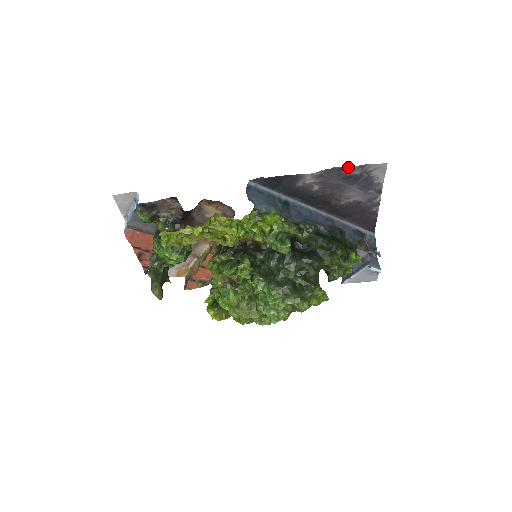
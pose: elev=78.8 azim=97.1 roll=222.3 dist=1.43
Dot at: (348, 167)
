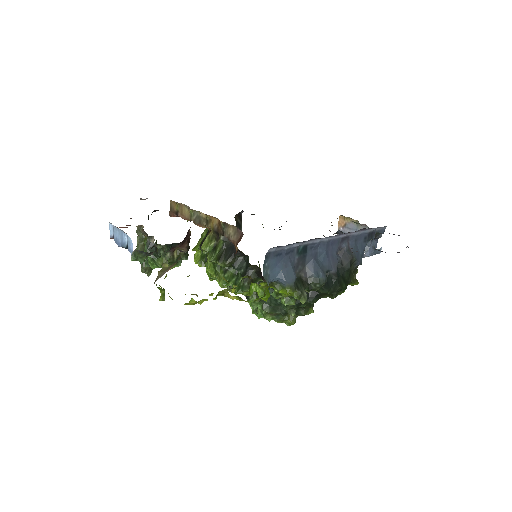
Dot at: occluded
